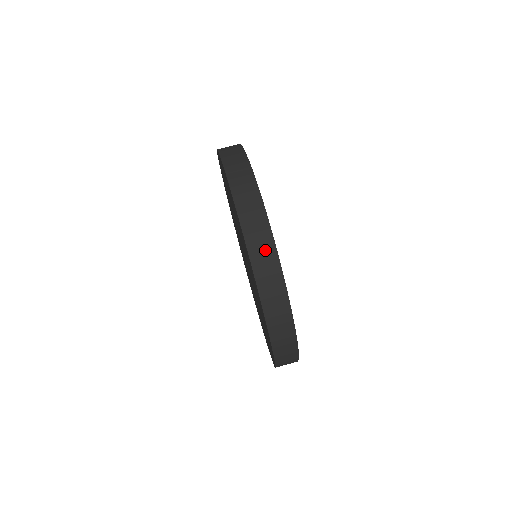
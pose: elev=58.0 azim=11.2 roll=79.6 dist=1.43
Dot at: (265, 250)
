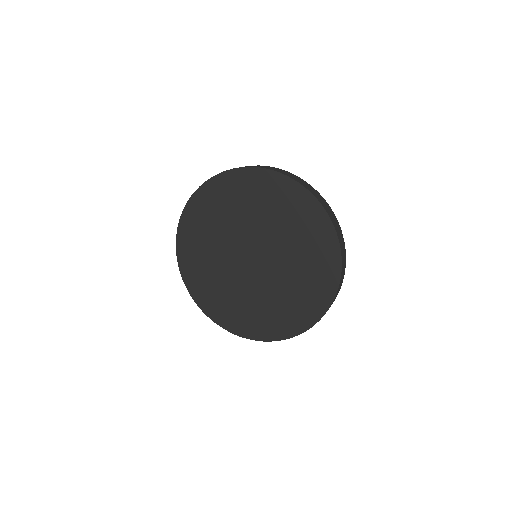
Dot at: (302, 181)
